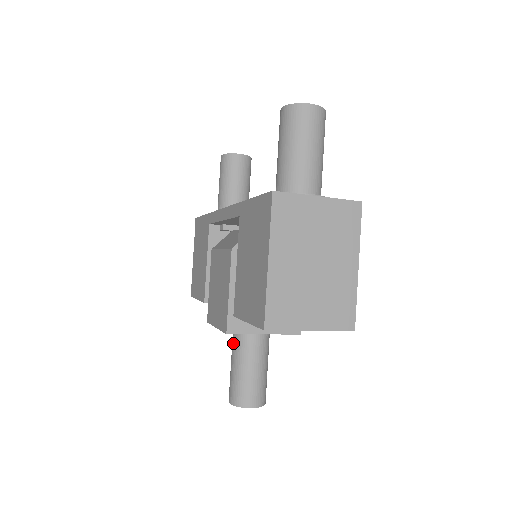
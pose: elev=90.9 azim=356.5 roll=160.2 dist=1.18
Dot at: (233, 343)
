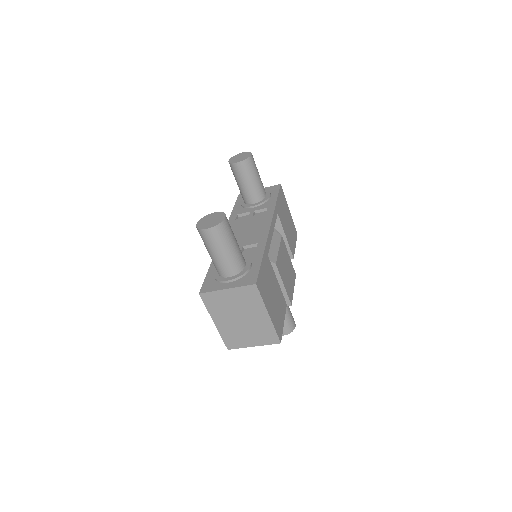
Dot at: occluded
